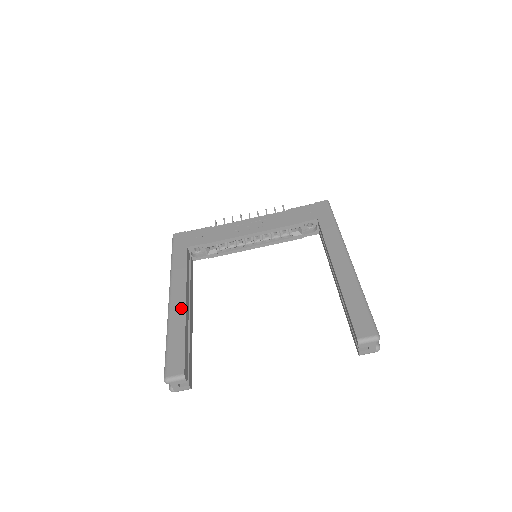
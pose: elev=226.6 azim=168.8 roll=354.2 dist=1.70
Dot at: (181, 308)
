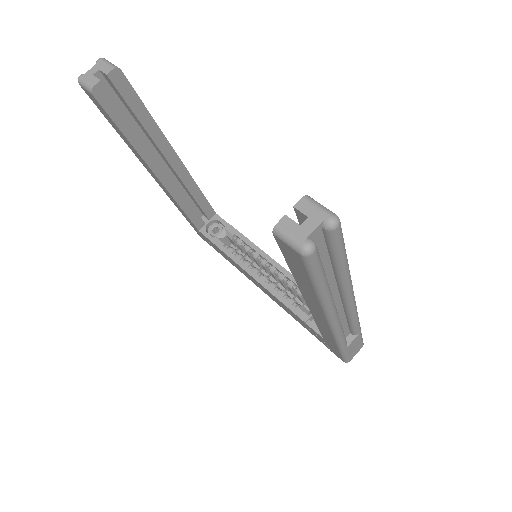
Dot at: occluded
